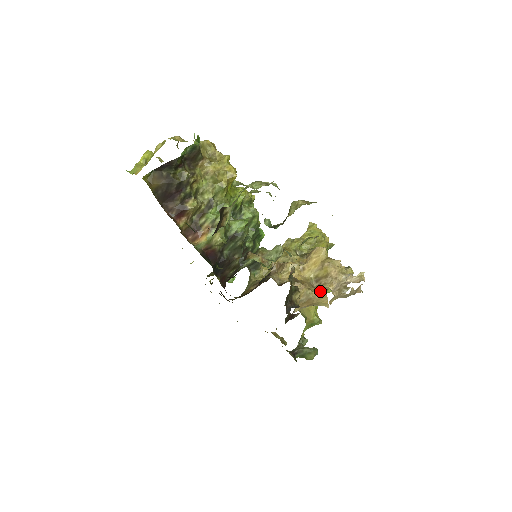
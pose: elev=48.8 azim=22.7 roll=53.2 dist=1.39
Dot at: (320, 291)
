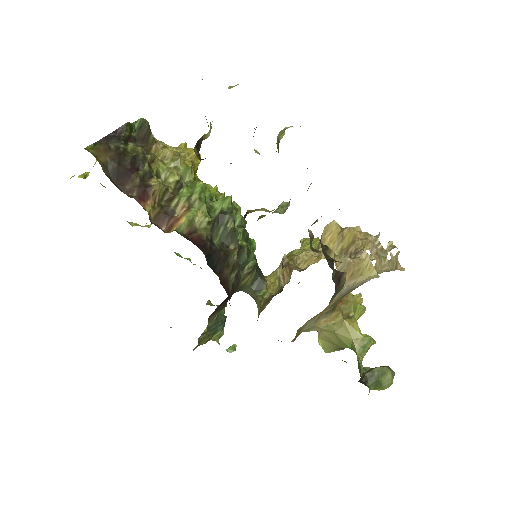
Dot at: (356, 256)
